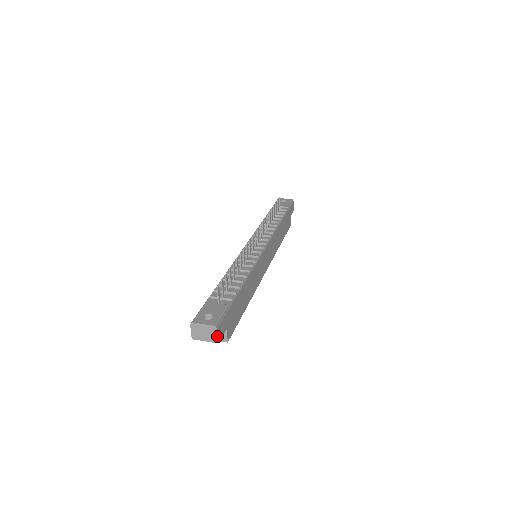
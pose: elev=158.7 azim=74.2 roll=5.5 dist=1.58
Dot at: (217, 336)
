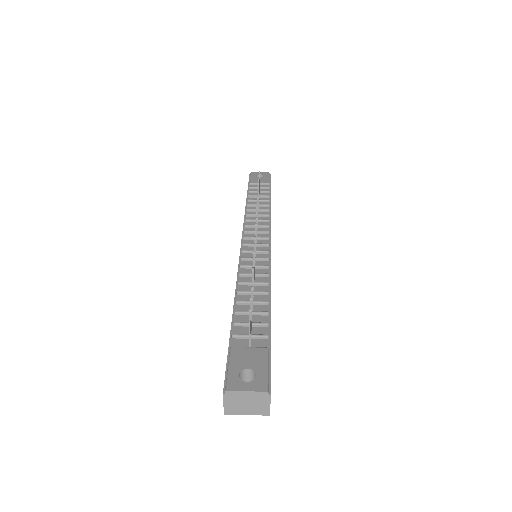
Dot at: (269, 406)
